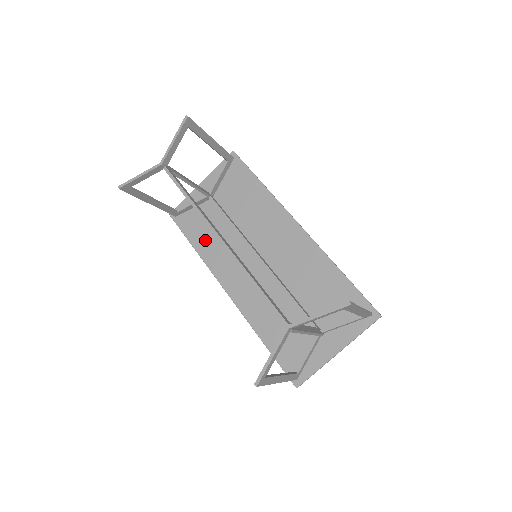
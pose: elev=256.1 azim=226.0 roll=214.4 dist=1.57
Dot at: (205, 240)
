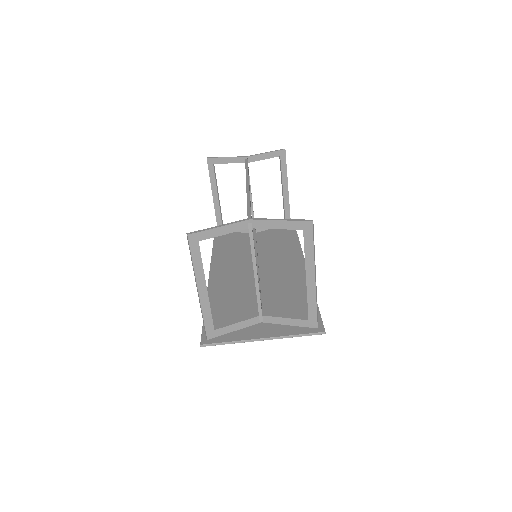
Dot at: (226, 247)
